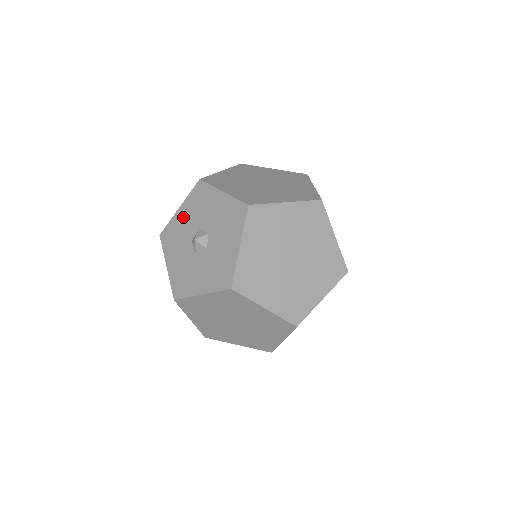
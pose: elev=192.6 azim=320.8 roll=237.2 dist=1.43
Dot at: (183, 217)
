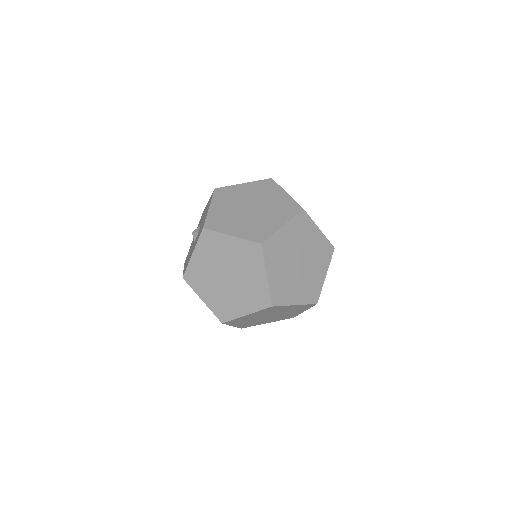
Dot at: occluded
